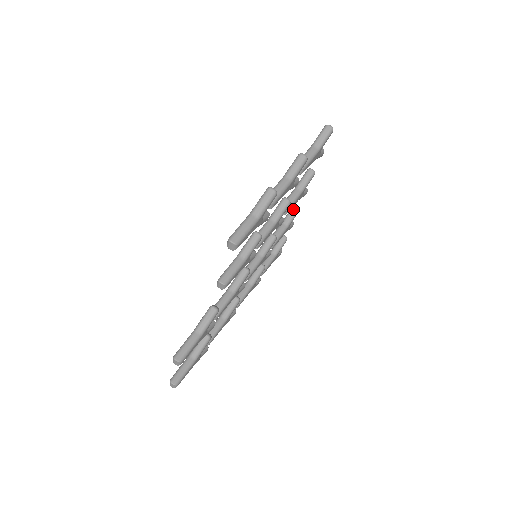
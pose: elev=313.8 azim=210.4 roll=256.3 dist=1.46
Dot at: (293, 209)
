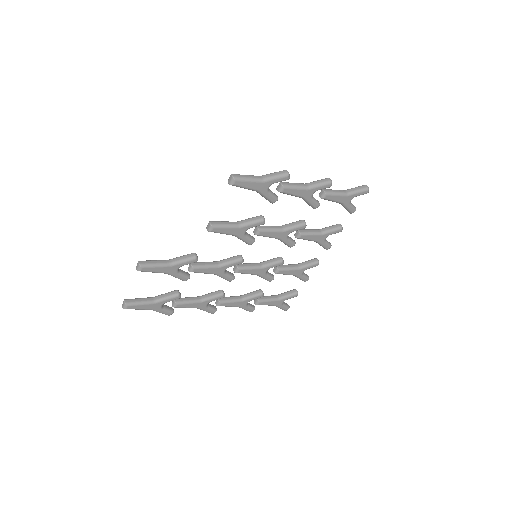
Dot at: (313, 260)
